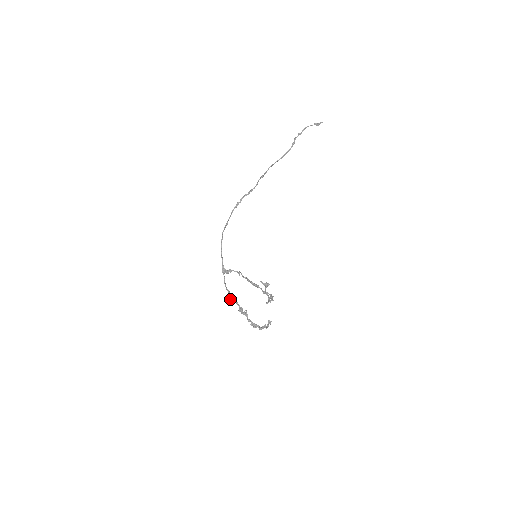
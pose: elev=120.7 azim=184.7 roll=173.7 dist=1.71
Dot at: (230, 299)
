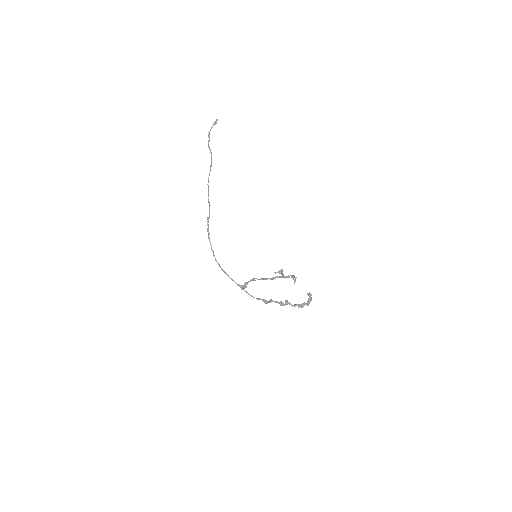
Dot at: (266, 303)
